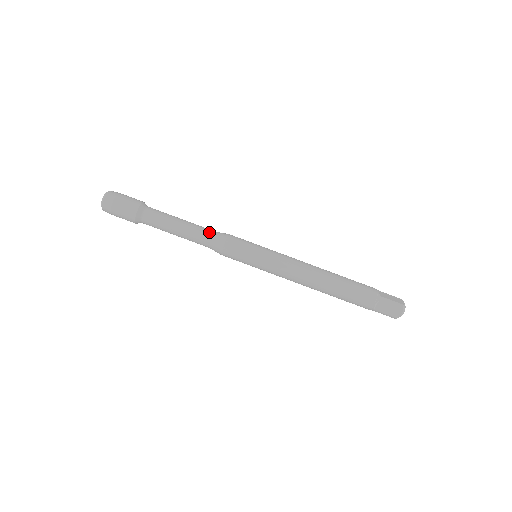
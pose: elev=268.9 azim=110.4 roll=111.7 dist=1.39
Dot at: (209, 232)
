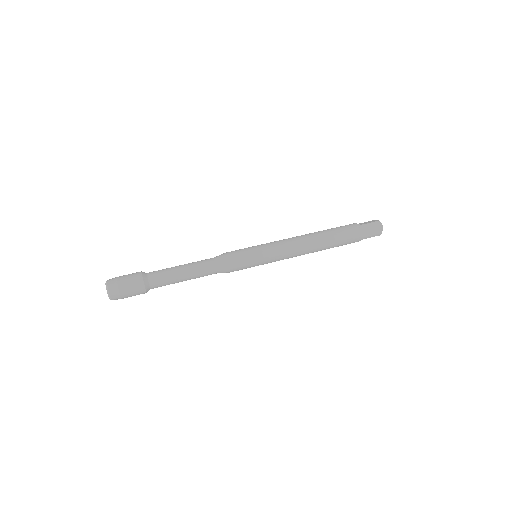
Dot at: occluded
